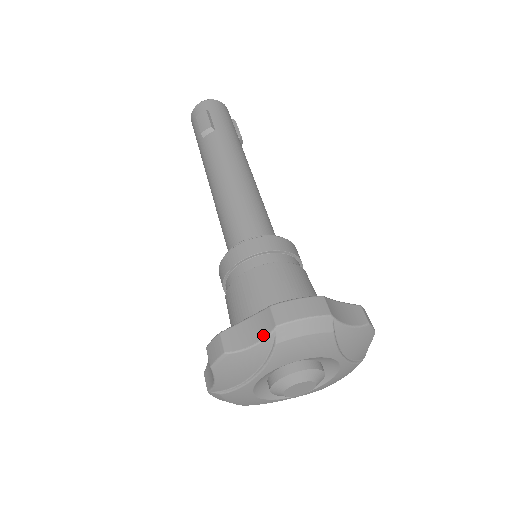
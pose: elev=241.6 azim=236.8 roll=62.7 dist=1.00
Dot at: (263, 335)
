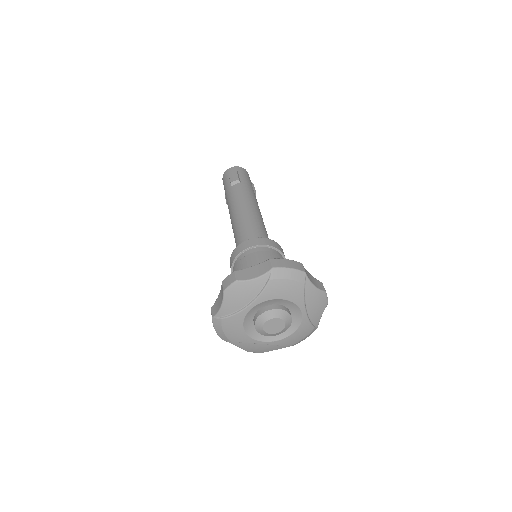
Dot at: (263, 273)
